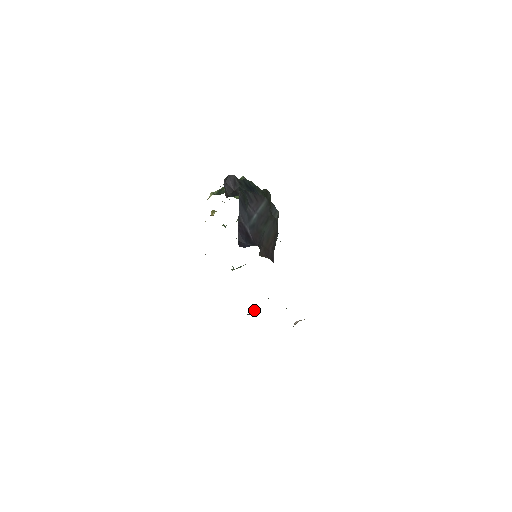
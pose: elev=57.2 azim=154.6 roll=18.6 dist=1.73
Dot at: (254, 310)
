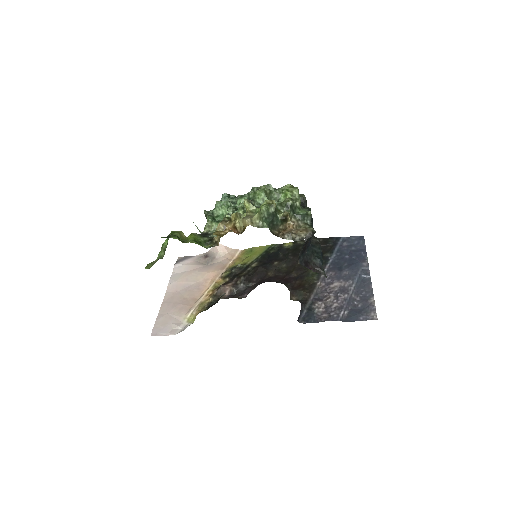
Dot at: (231, 294)
